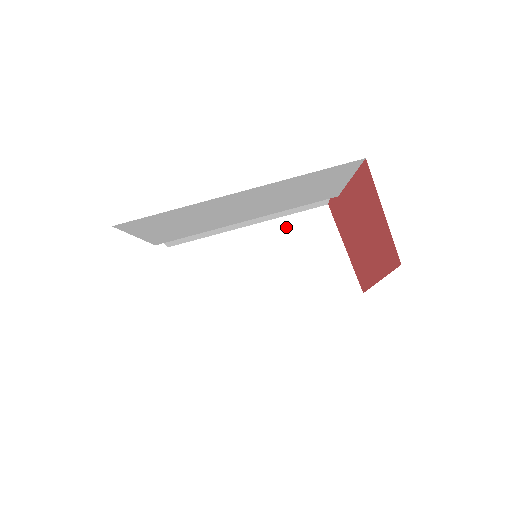
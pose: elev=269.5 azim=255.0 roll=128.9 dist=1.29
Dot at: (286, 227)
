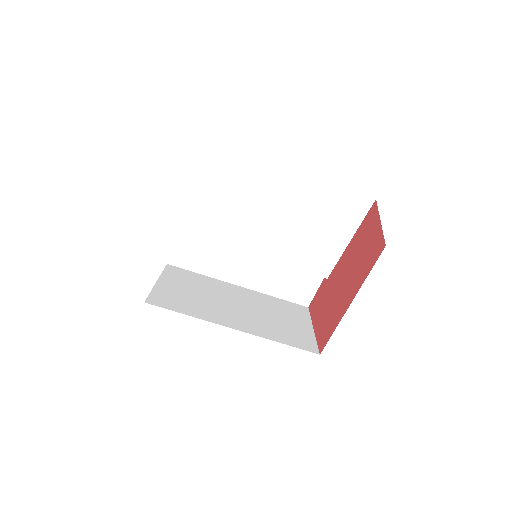
Dot at: (269, 300)
